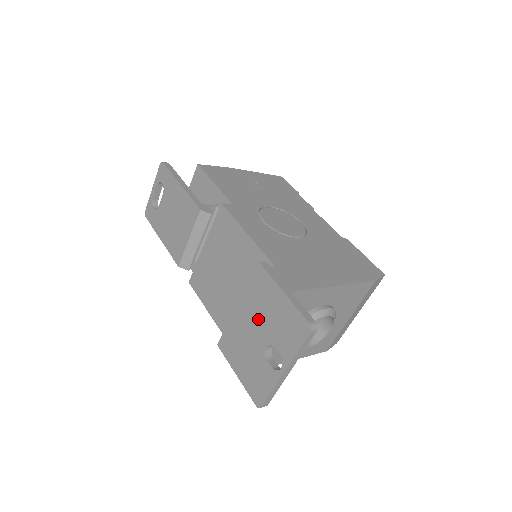
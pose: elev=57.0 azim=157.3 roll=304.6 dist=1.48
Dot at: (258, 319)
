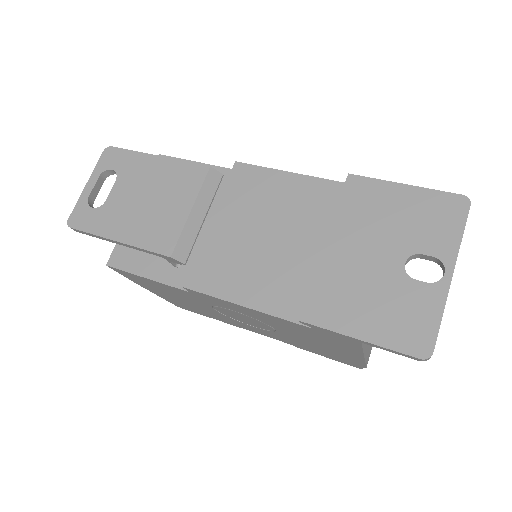
Dot at: (374, 237)
